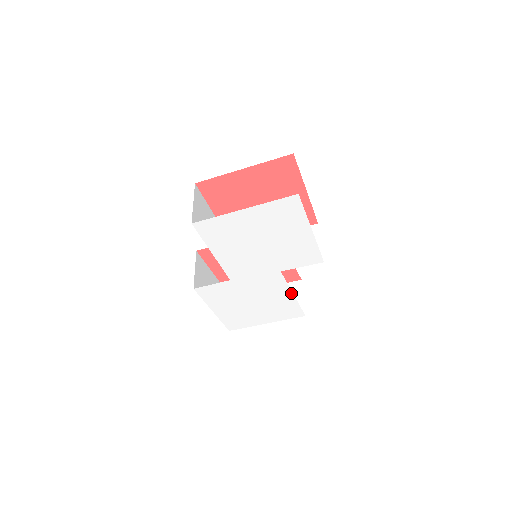
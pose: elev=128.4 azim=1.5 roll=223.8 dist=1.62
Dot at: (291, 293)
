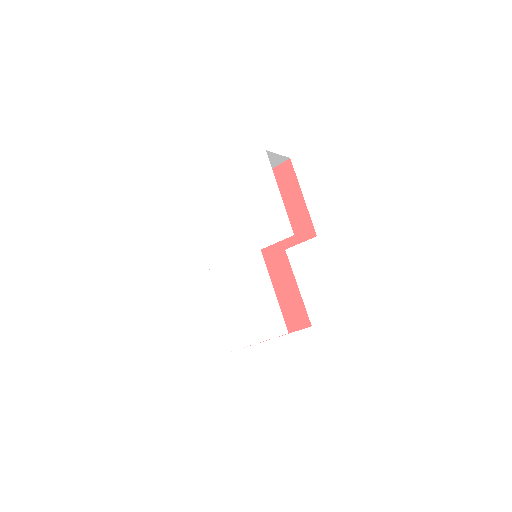
Dot at: (272, 287)
